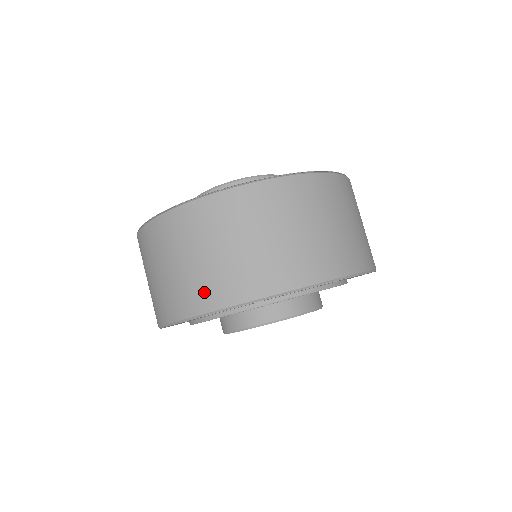
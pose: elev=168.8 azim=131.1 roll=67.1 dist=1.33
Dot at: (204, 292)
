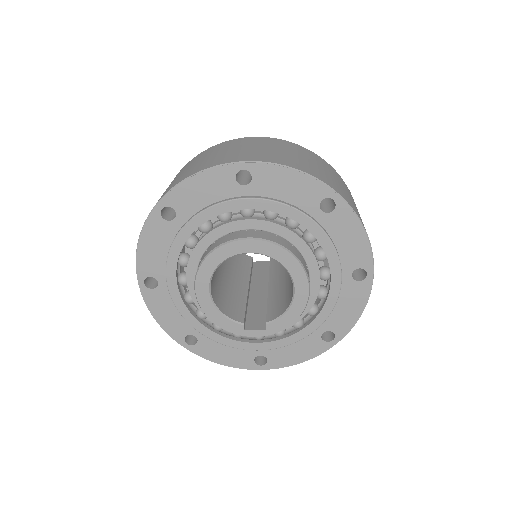
Dot at: occluded
